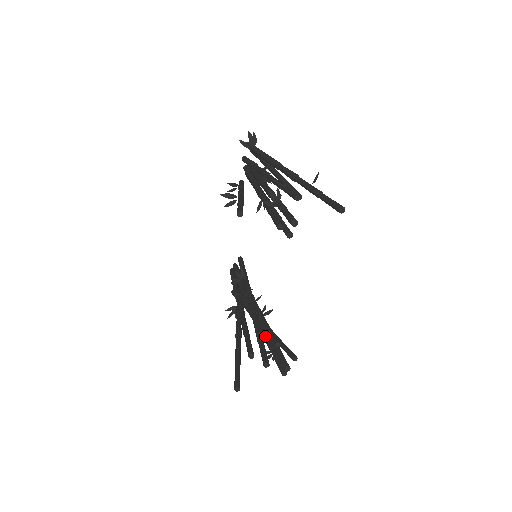
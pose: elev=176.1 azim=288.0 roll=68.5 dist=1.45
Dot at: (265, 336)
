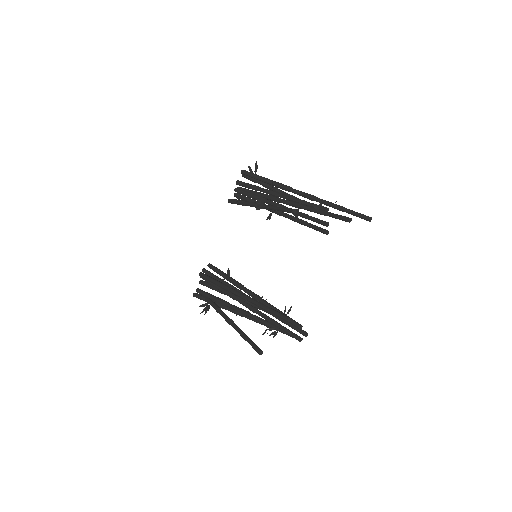
Dot at: (268, 317)
